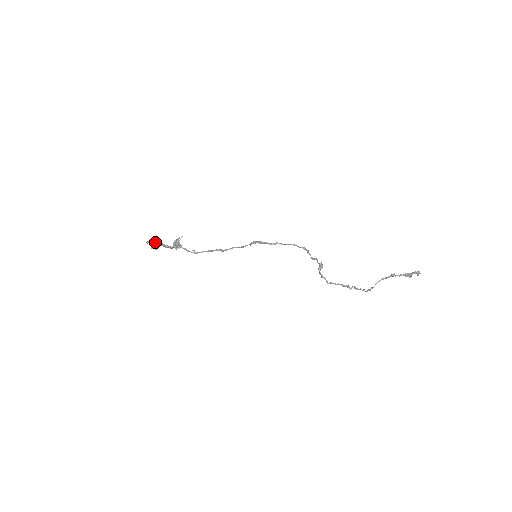
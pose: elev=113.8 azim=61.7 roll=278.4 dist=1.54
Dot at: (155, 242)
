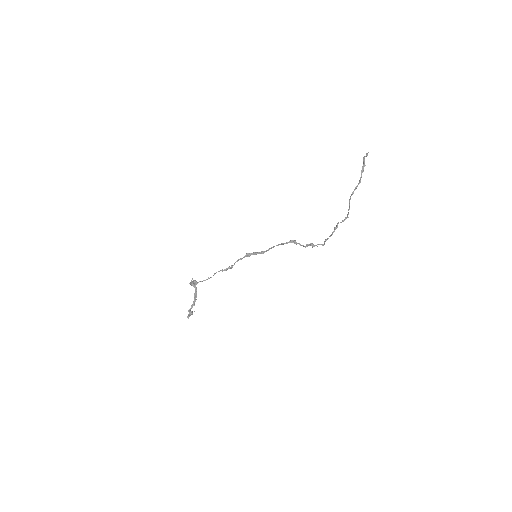
Dot at: (190, 311)
